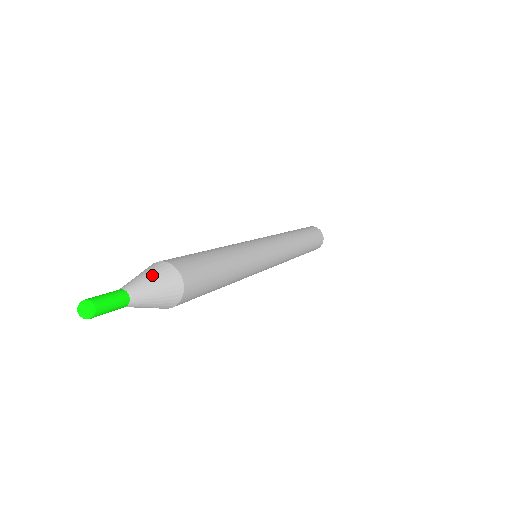
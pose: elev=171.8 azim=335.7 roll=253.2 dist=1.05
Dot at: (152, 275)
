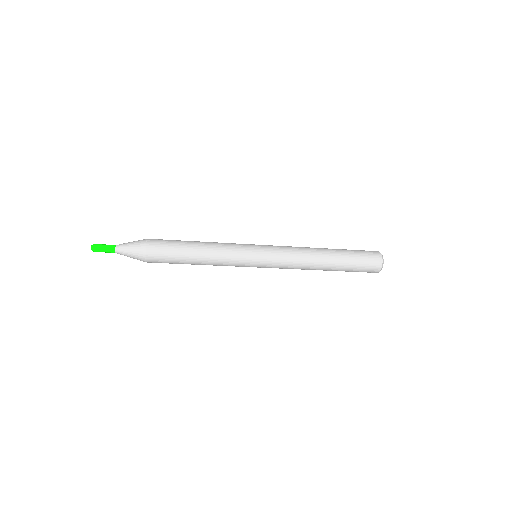
Dot at: (133, 242)
